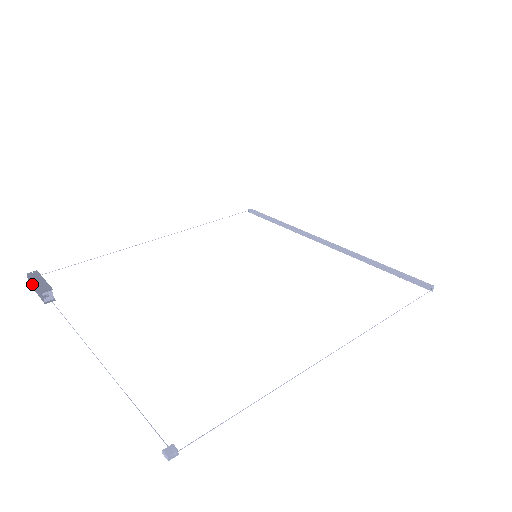
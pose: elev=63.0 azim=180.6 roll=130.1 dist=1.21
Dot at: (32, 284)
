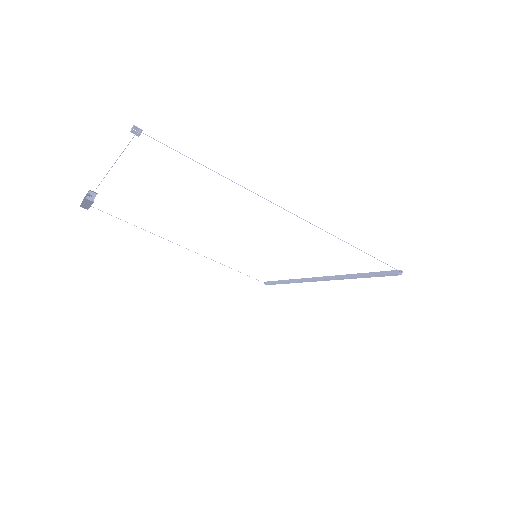
Dot at: occluded
